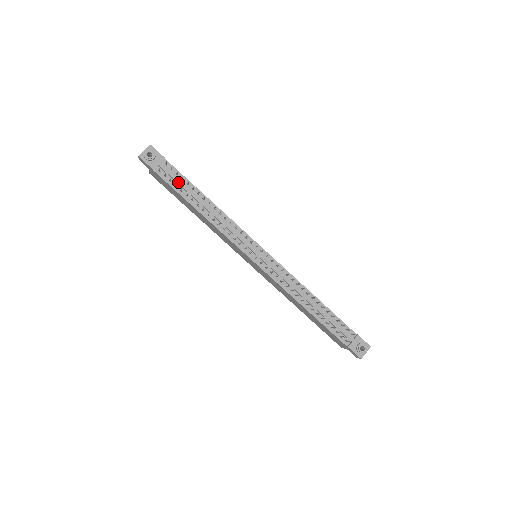
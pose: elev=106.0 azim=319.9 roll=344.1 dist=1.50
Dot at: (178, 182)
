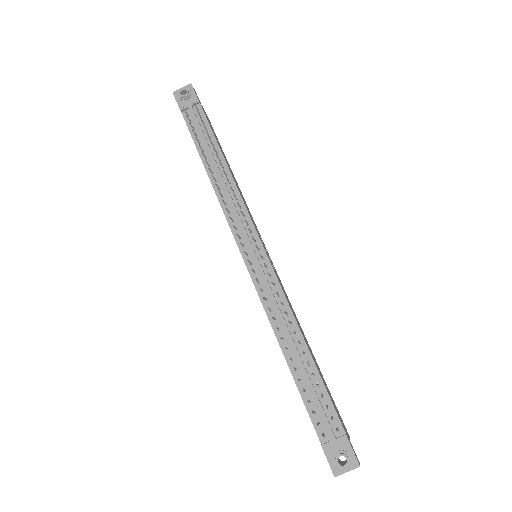
Dot at: (200, 131)
